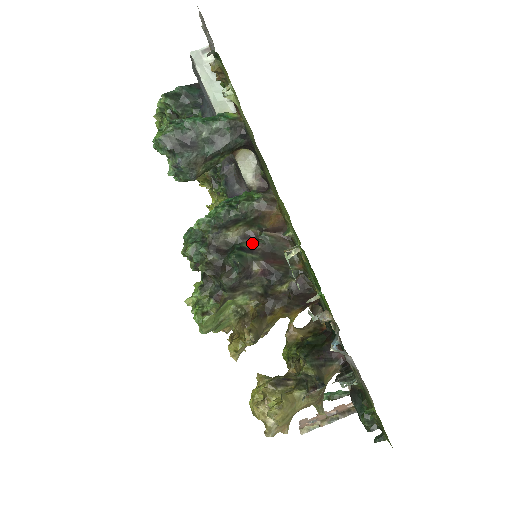
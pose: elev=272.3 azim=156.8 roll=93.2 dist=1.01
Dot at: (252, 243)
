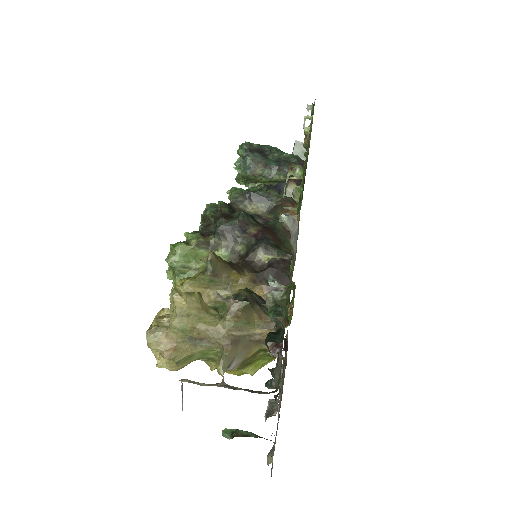
Dot at: (262, 222)
